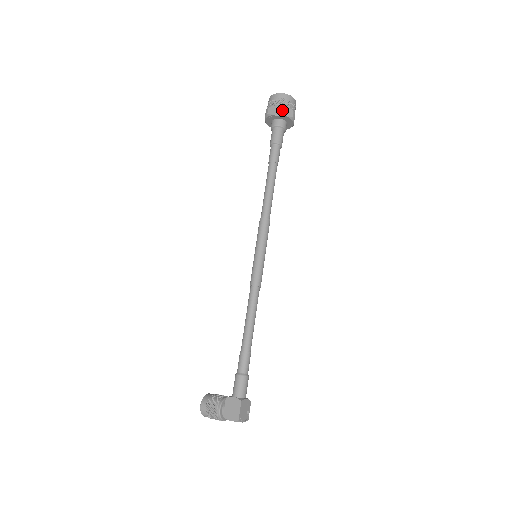
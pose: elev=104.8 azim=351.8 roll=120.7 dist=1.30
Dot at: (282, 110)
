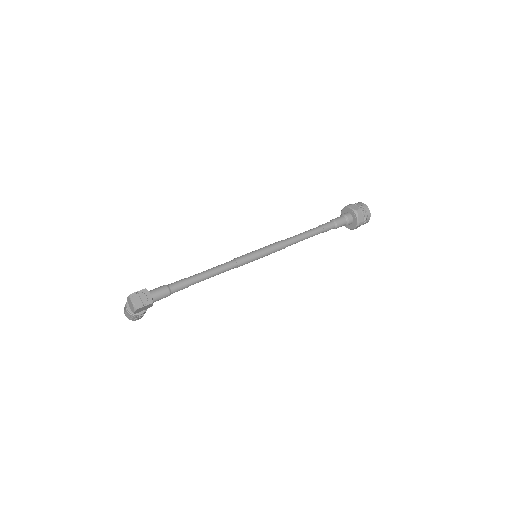
Dot at: (350, 205)
